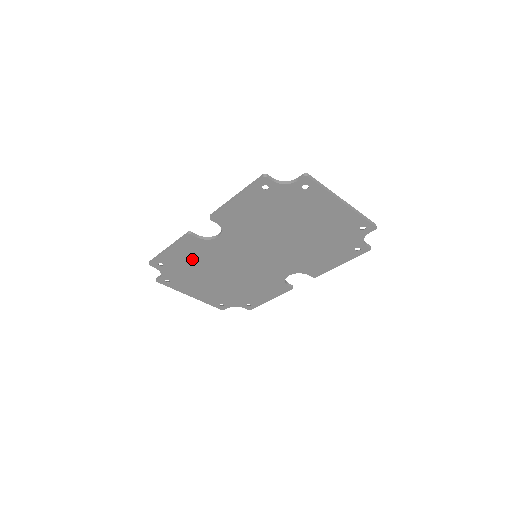
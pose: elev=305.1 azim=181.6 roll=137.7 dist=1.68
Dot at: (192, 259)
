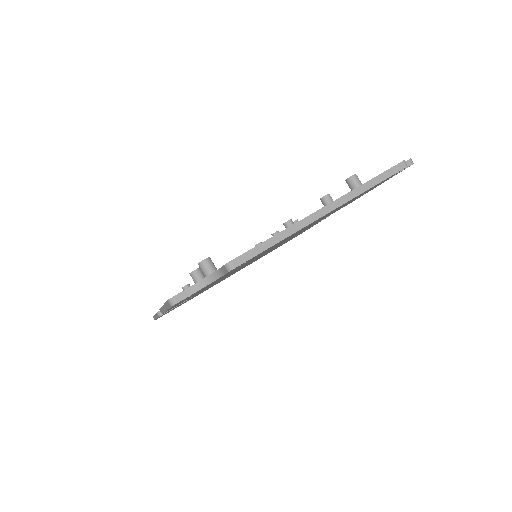
Dot at: occluded
